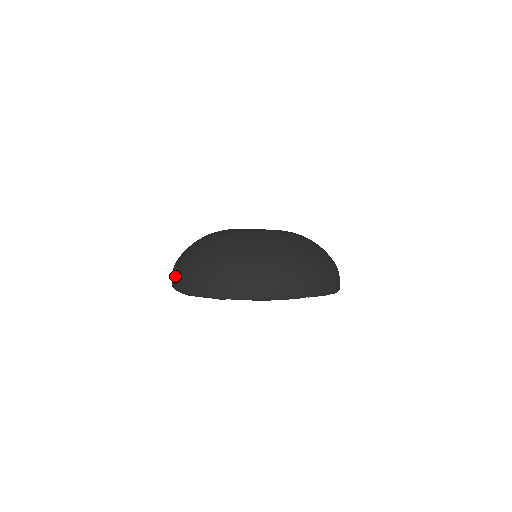
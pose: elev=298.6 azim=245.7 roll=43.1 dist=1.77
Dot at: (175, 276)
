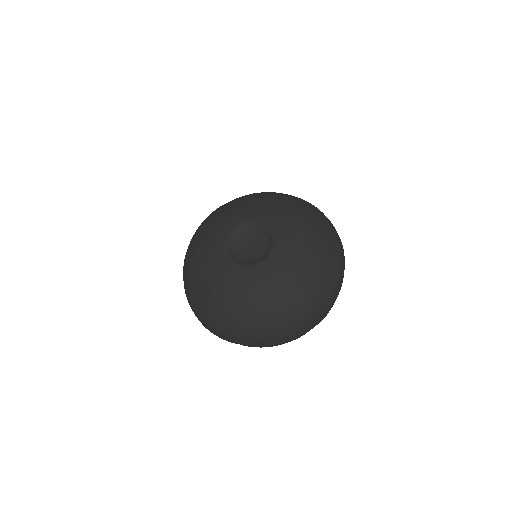
Dot at: (245, 344)
